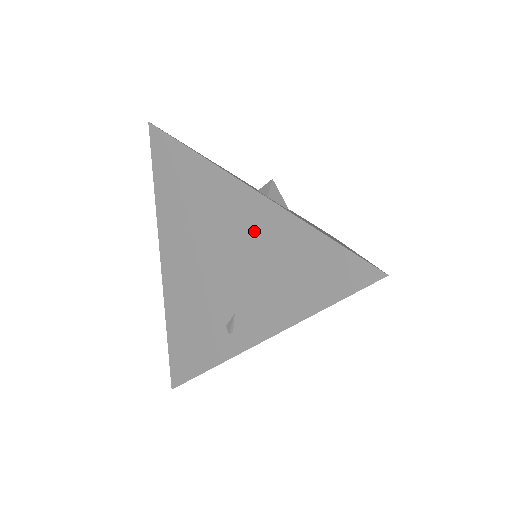
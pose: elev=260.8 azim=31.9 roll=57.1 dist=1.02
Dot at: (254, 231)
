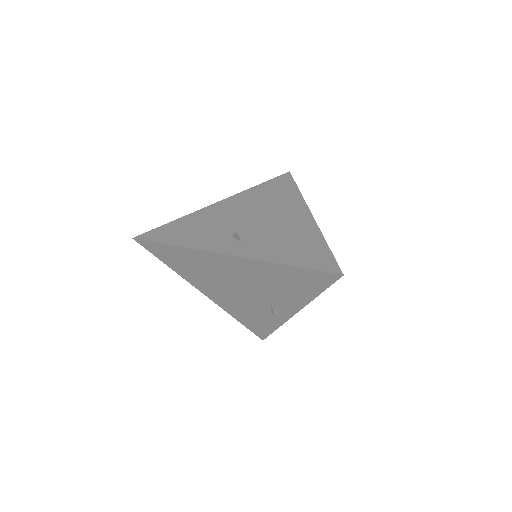
Dot at: (251, 273)
